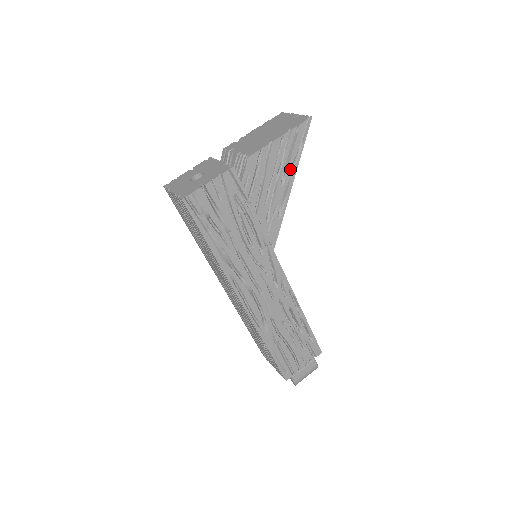
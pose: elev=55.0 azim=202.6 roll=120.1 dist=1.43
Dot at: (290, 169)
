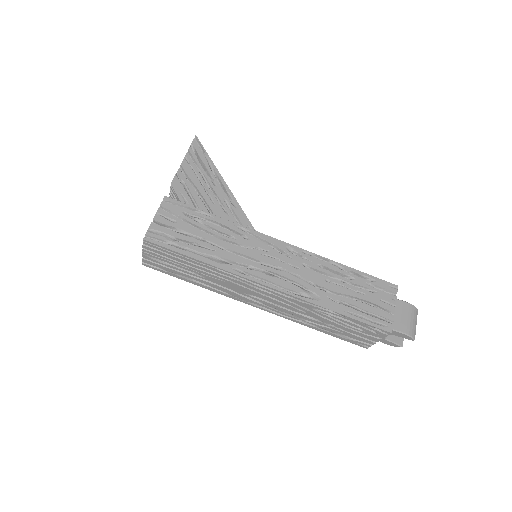
Dot at: (211, 172)
